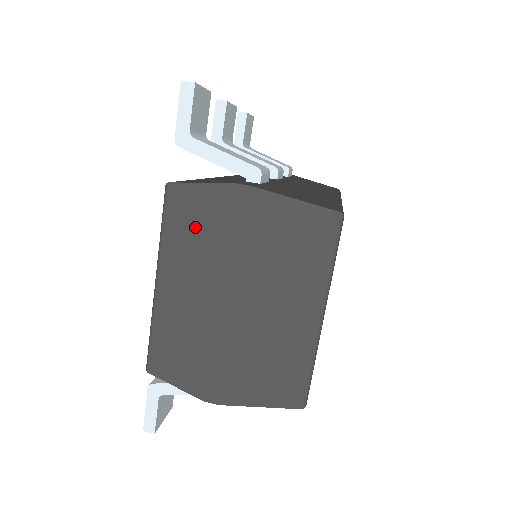
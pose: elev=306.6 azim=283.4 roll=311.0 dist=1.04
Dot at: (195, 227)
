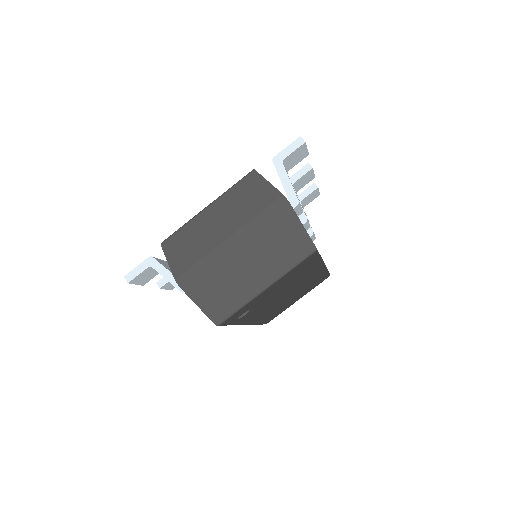
Dot at: (248, 198)
